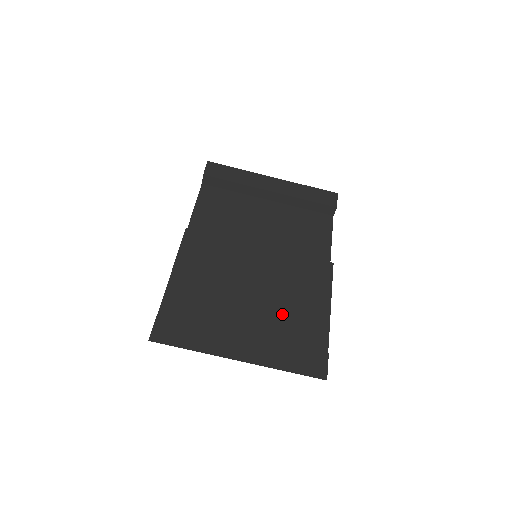
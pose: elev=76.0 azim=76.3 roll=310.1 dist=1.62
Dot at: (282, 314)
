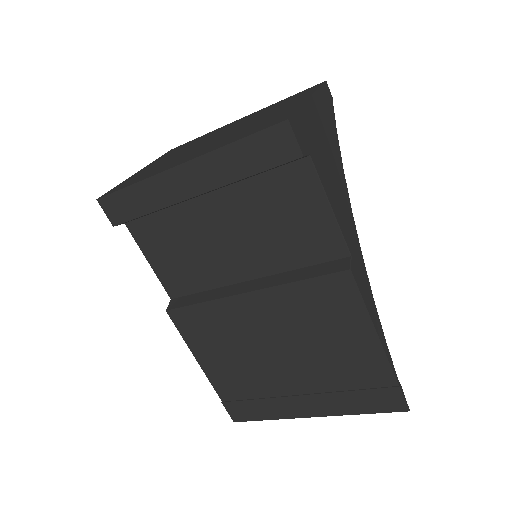
Dot at: (325, 363)
